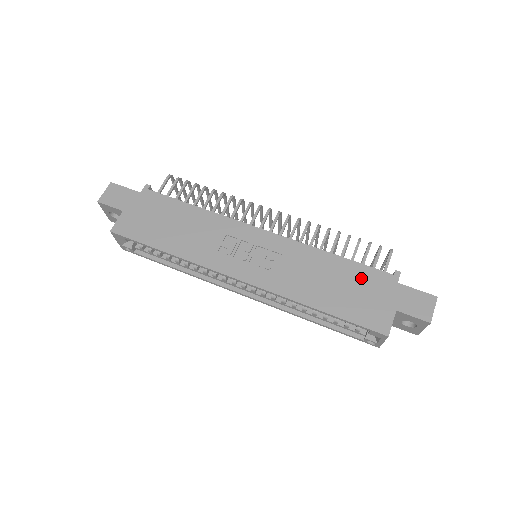
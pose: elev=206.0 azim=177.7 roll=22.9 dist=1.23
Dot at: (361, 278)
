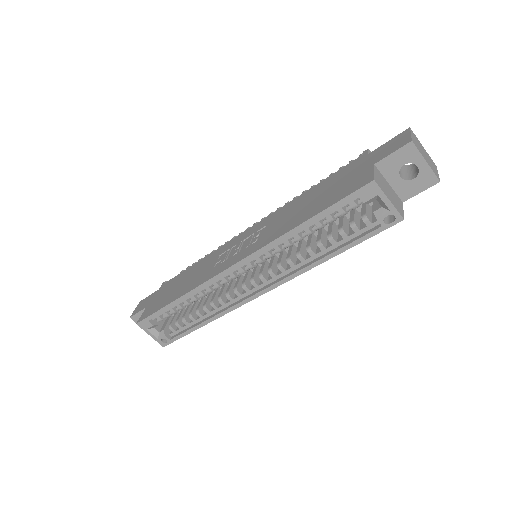
Dot at: (334, 180)
